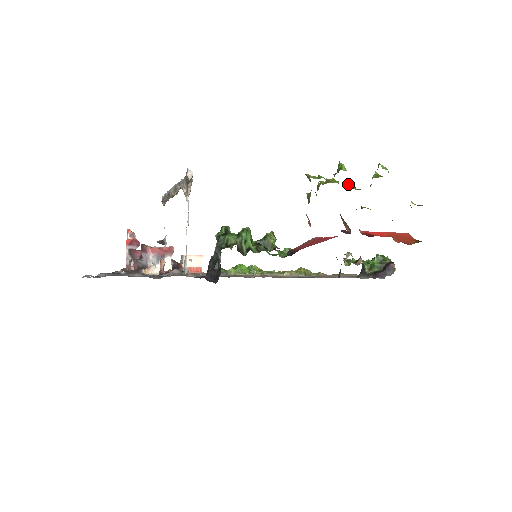
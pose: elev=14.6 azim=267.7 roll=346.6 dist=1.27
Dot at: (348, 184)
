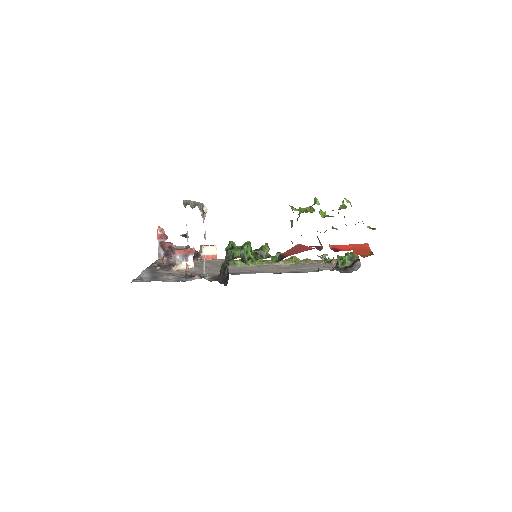
Dot at: (321, 213)
